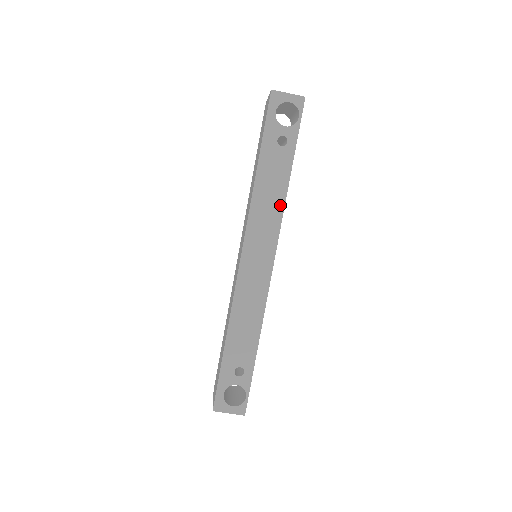
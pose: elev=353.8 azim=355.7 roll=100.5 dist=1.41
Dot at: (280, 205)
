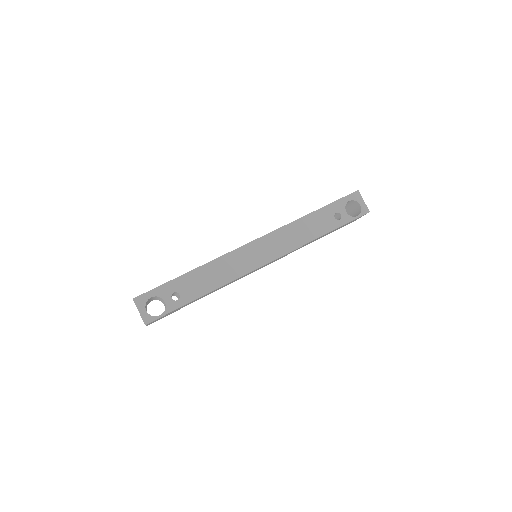
Dot at: (302, 242)
